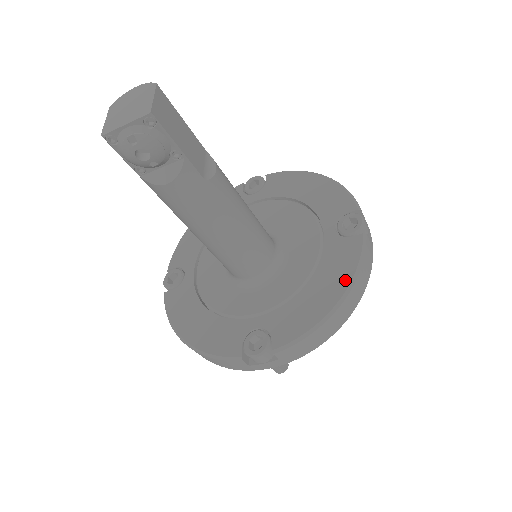
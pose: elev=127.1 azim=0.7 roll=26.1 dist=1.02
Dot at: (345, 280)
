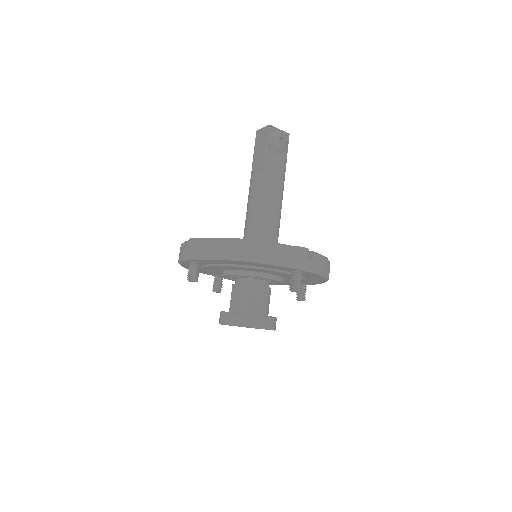
Dot at: occluded
